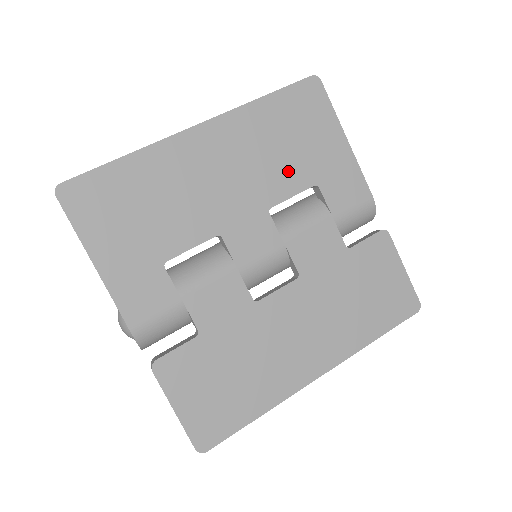
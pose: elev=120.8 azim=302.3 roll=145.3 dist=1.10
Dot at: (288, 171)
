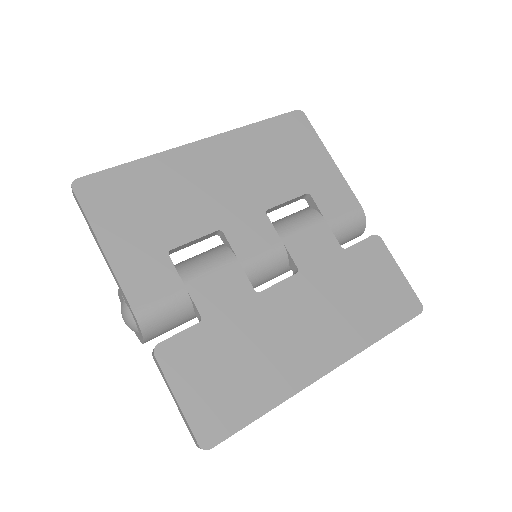
Dot at: (281, 180)
